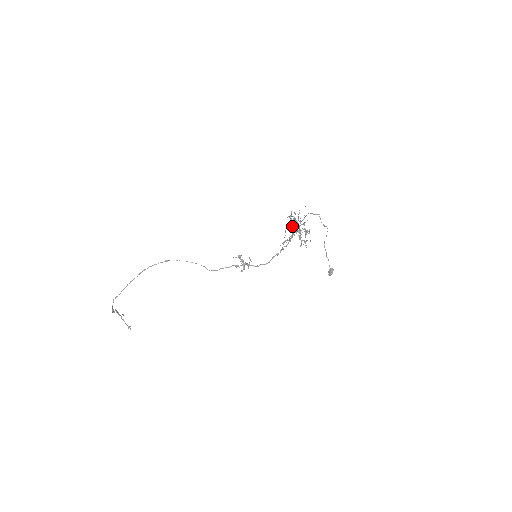
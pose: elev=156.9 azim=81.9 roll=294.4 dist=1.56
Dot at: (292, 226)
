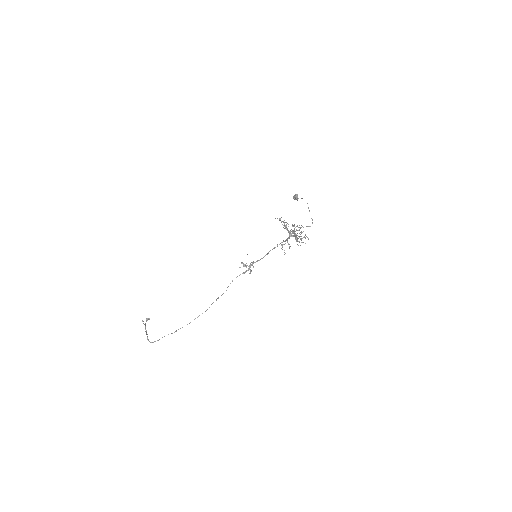
Dot at: (283, 225)
